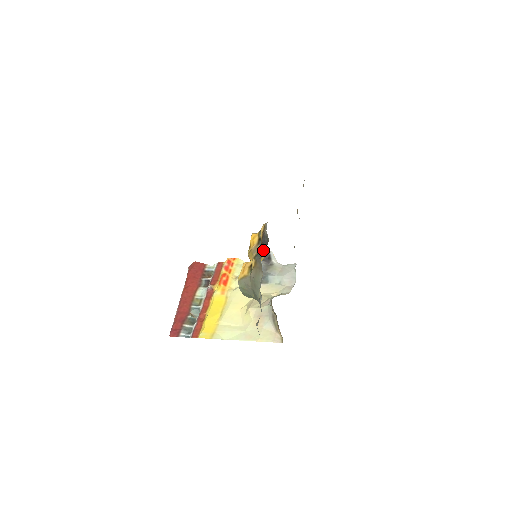
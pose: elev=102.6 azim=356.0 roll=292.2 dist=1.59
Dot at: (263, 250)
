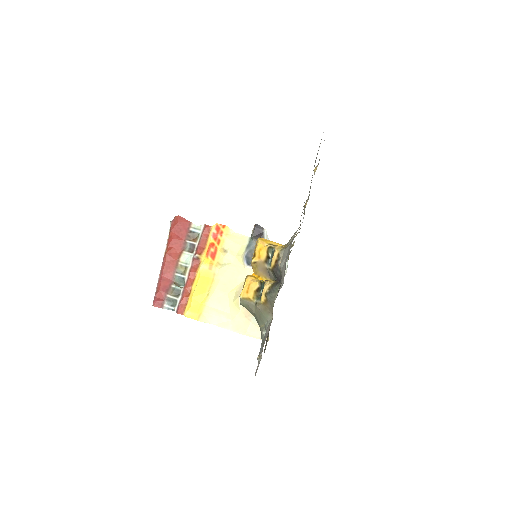
Dot at: (276, 291)
